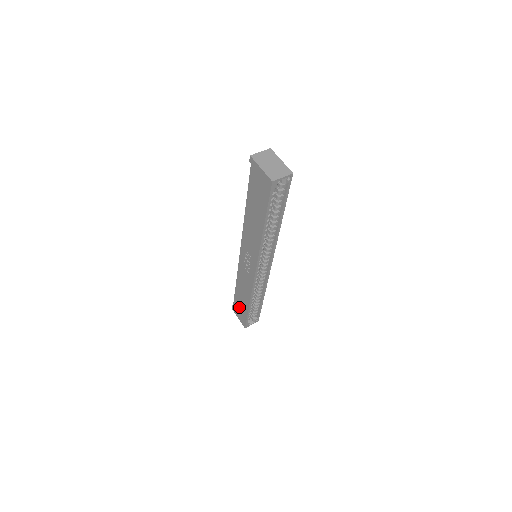
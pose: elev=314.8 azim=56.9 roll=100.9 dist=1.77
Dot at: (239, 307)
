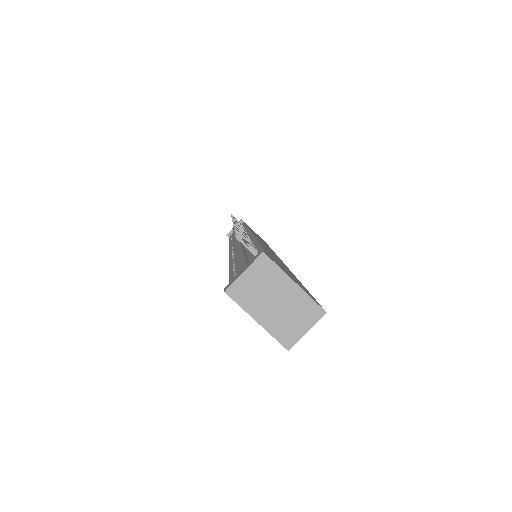
Dot at: occluded
